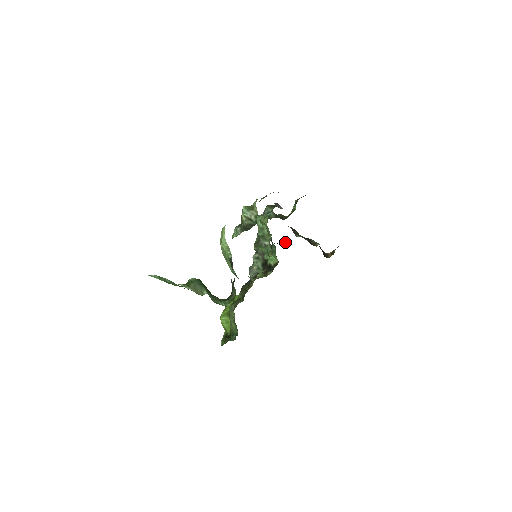
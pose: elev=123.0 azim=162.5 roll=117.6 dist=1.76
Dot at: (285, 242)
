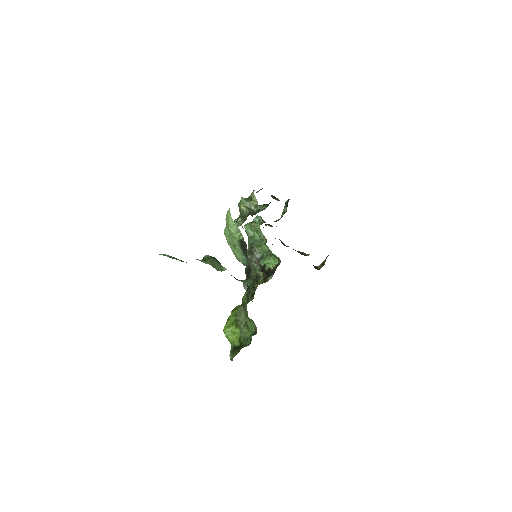
Dot at: occluded
